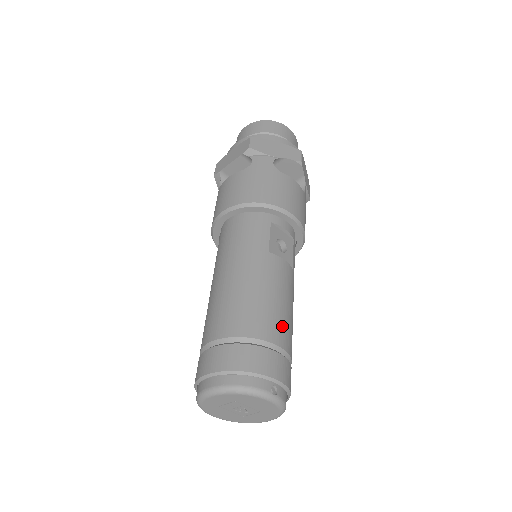
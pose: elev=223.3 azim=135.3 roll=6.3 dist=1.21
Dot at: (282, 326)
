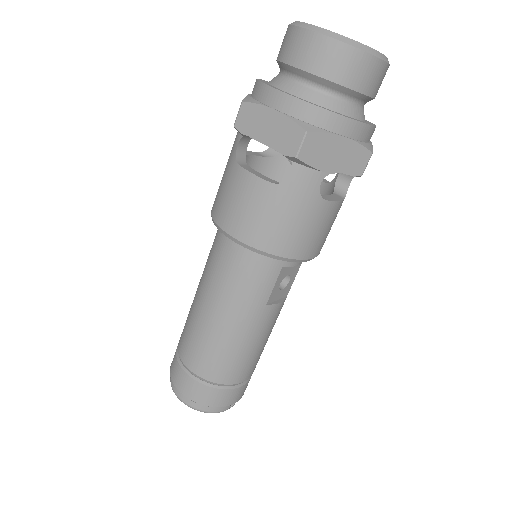
Dot at: (254, 363)
